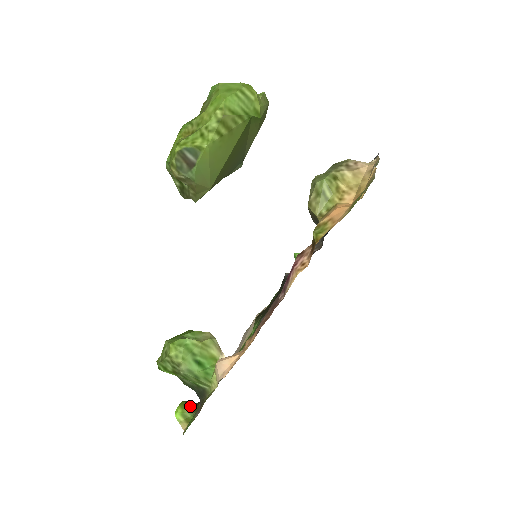
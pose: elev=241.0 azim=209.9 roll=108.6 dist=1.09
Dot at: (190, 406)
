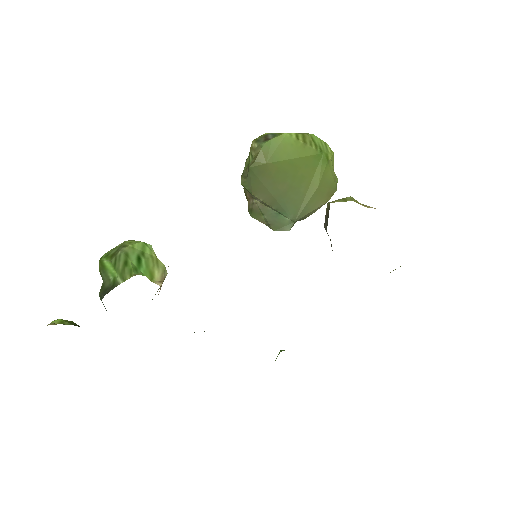
Dot at: (76, 324)
